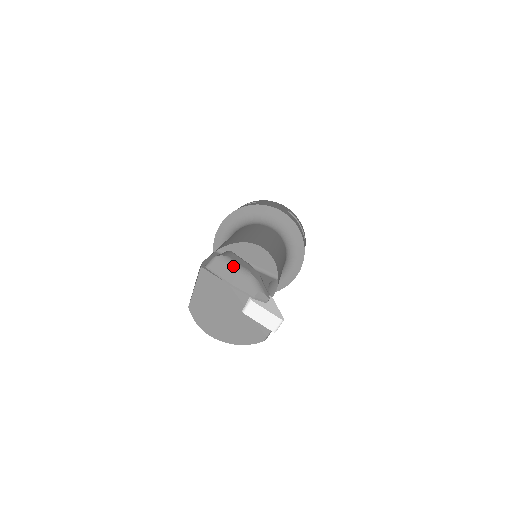
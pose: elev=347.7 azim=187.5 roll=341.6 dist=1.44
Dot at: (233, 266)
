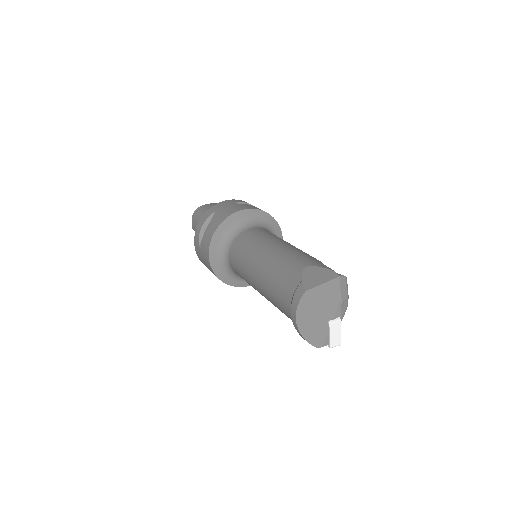
Dot at: occluded
